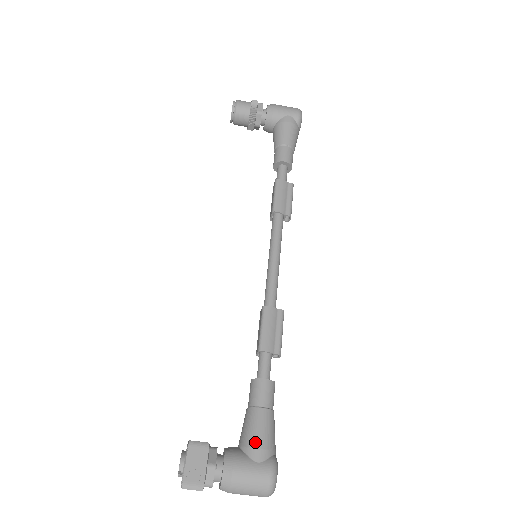
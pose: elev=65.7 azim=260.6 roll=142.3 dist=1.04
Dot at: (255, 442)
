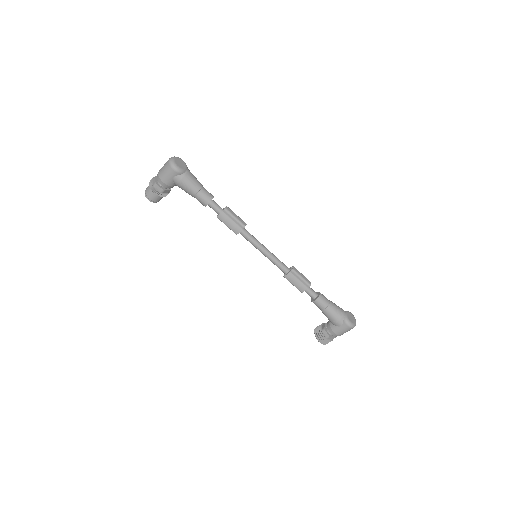
Dot at: (334, 322)
